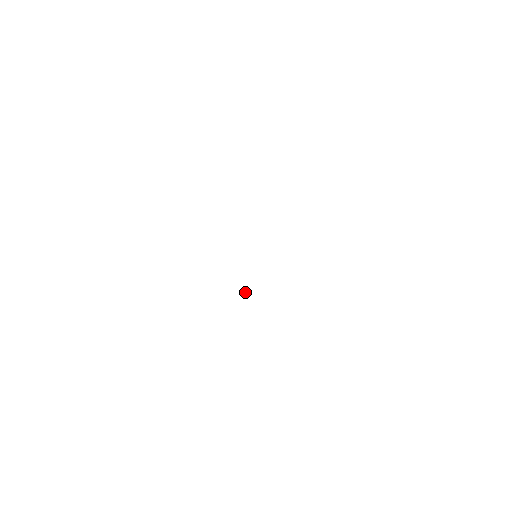
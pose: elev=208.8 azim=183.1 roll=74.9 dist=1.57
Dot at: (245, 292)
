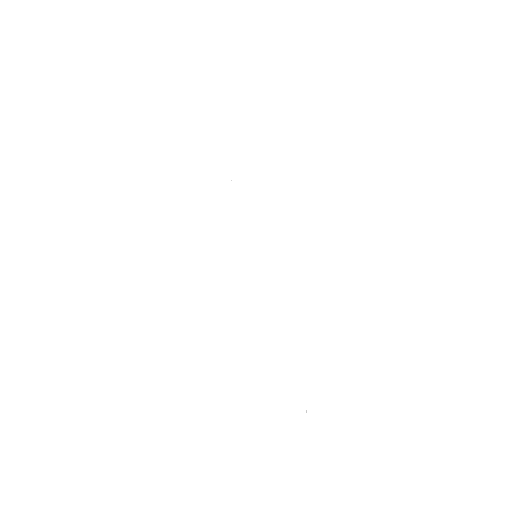
Dot at: (231, 180)
